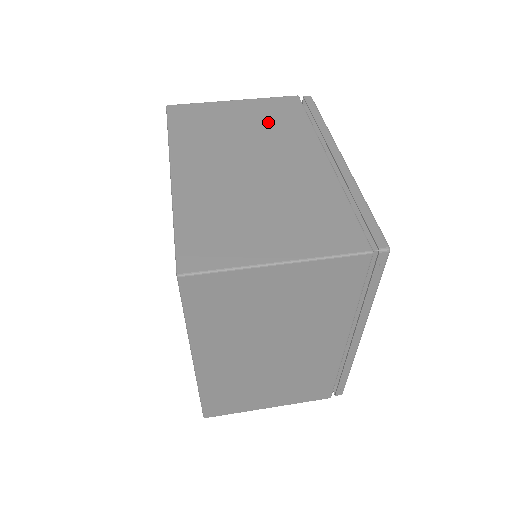
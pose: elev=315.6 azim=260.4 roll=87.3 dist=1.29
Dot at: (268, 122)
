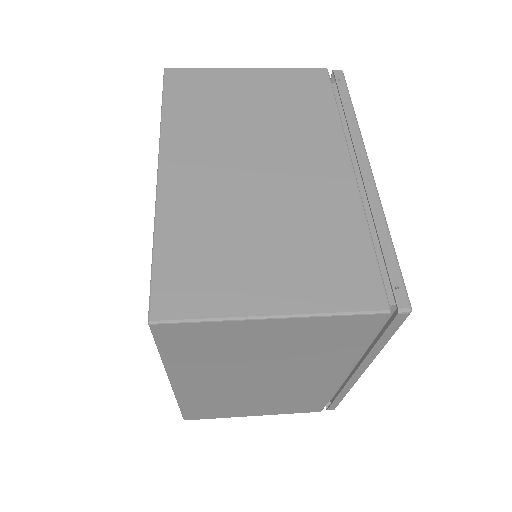
Dot at: occluded
